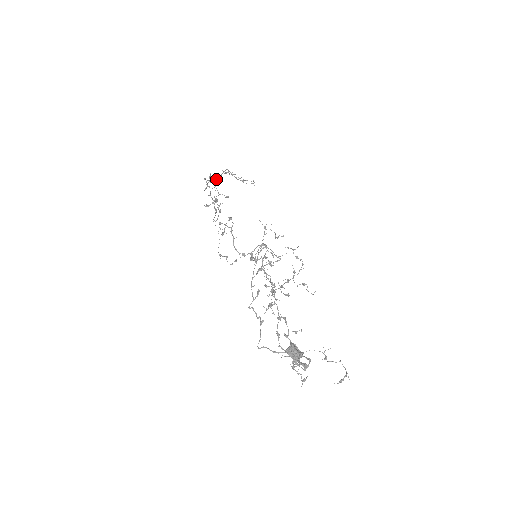
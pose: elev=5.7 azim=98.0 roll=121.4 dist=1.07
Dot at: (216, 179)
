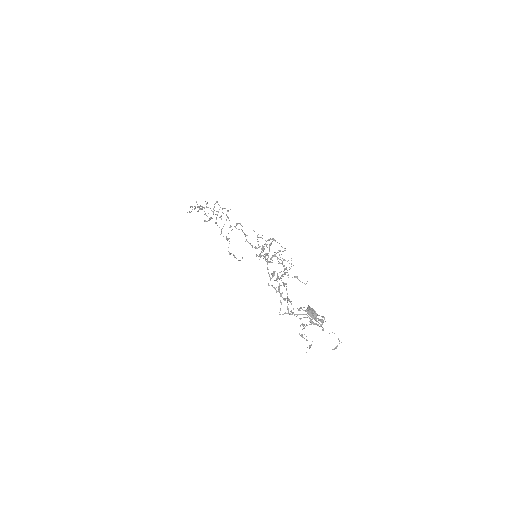
Dot at: (201, 206)
